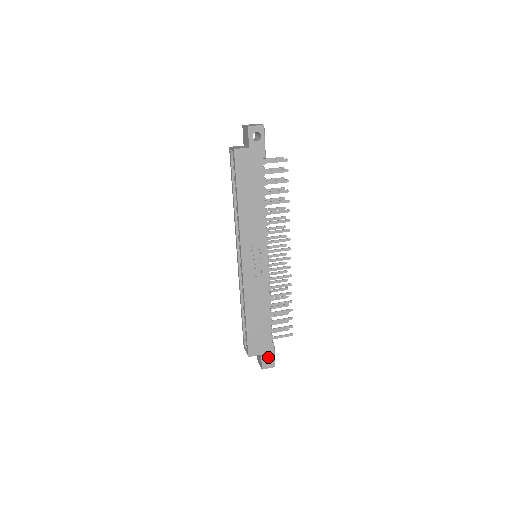
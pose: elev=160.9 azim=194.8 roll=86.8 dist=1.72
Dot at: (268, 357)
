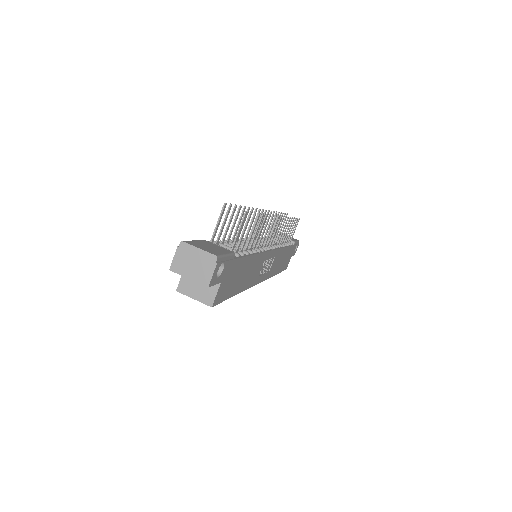
Dot at: occluded
